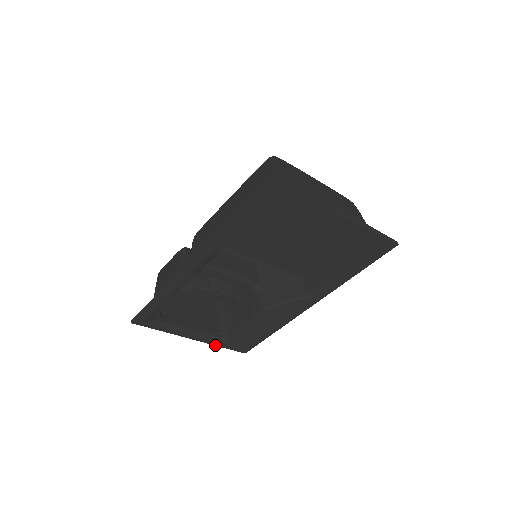
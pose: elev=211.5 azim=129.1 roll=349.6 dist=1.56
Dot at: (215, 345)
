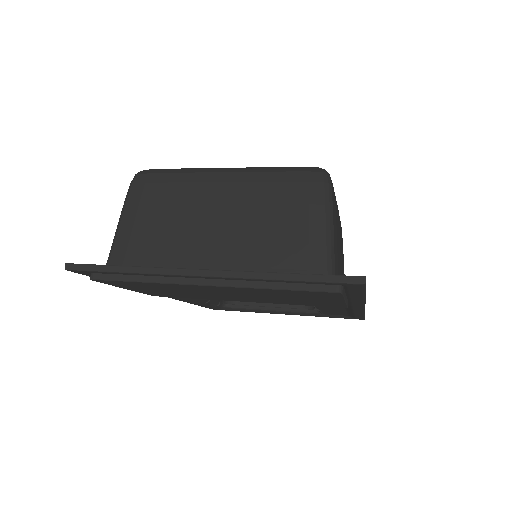
Dot at: (316, 316)
